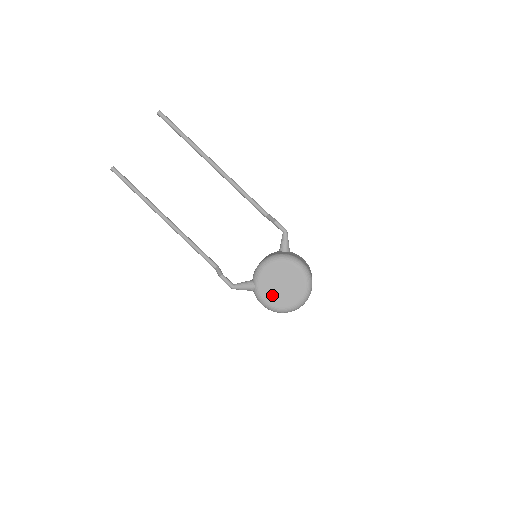
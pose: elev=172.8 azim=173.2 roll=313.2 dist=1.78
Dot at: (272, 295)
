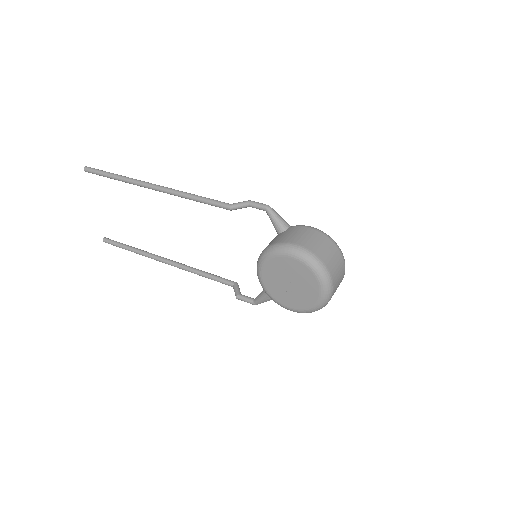
Dot at: (290, 299)
